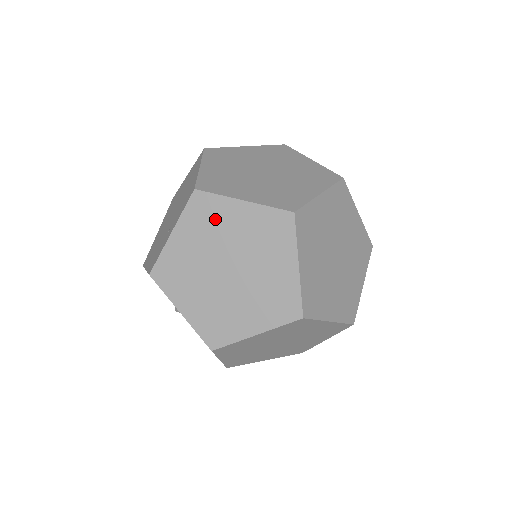
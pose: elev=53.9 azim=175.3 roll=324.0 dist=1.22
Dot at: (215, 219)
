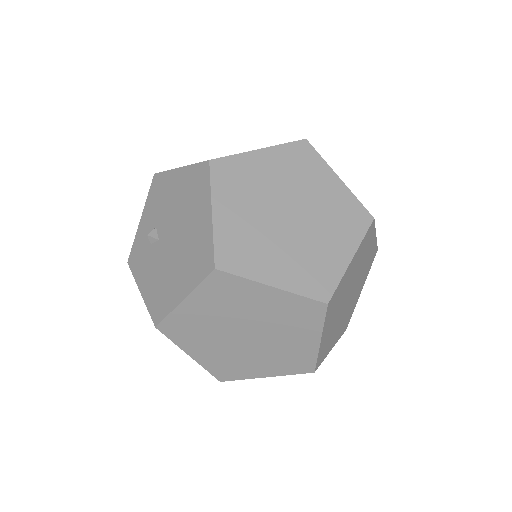
Dot at: (307, 171)
